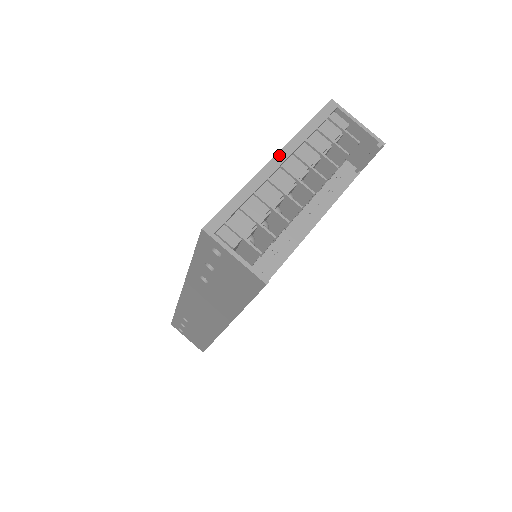
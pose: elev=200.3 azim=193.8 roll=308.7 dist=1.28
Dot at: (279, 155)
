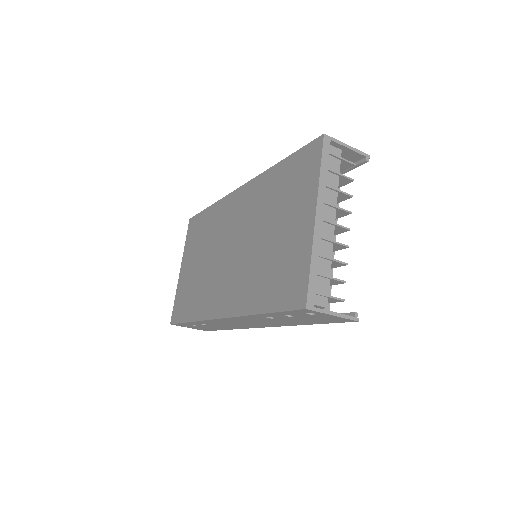
Dot at: (318, 212)
